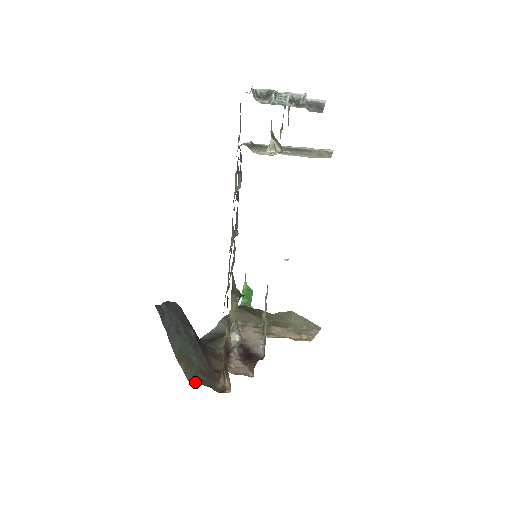
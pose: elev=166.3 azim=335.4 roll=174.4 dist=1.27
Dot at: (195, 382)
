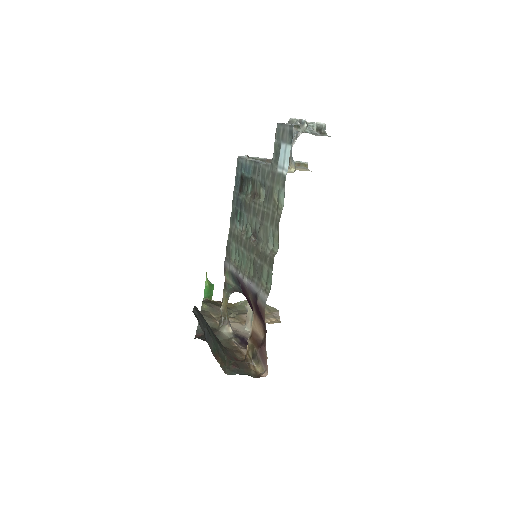
Dot at: (232, 374)
